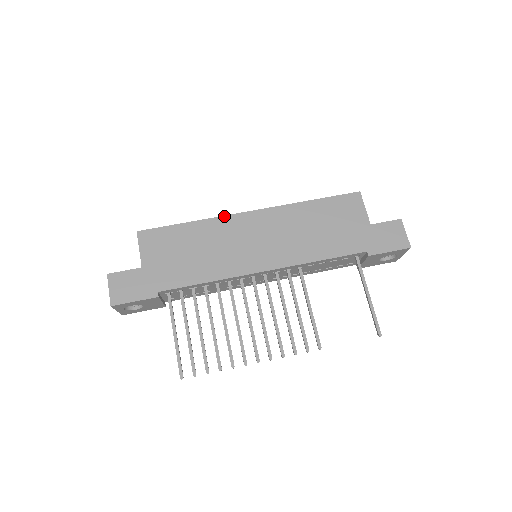
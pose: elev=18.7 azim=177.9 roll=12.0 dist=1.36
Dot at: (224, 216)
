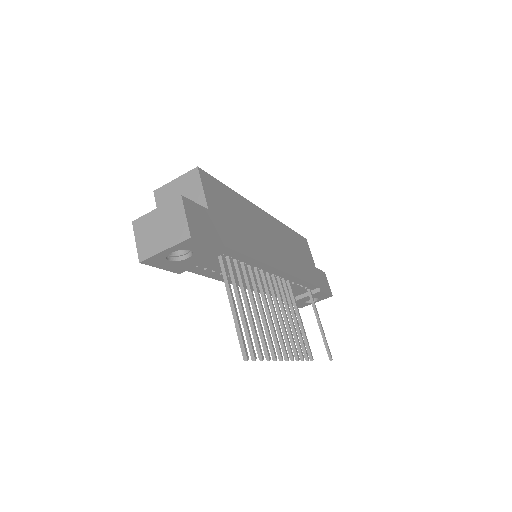
Dot at: (251, 202)
